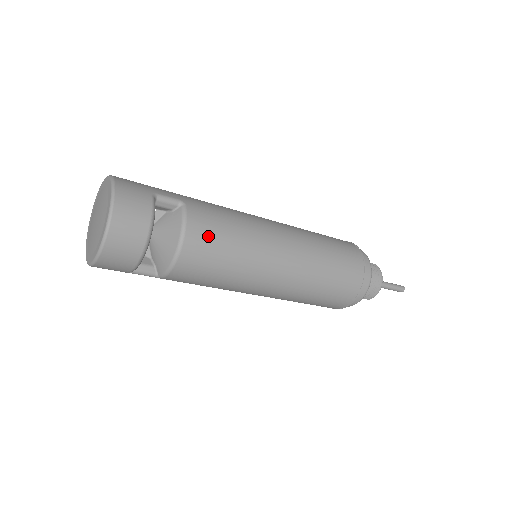
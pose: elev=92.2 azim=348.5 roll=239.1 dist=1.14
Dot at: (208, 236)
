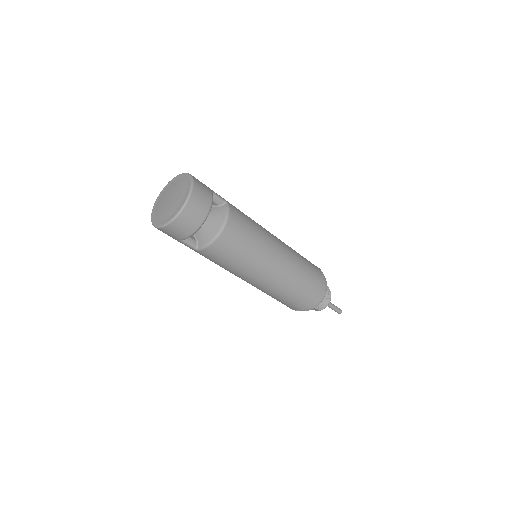
Dot at: (240, 227)
